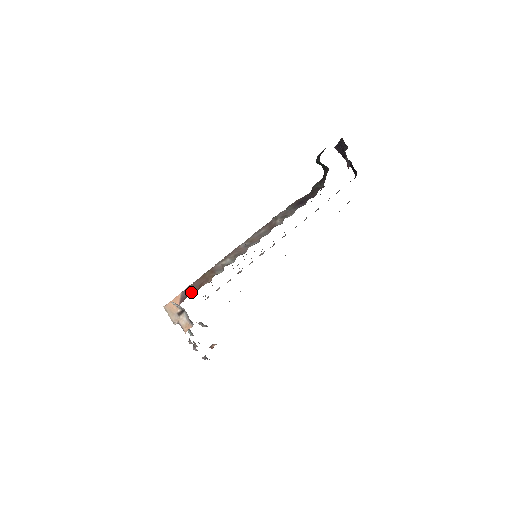
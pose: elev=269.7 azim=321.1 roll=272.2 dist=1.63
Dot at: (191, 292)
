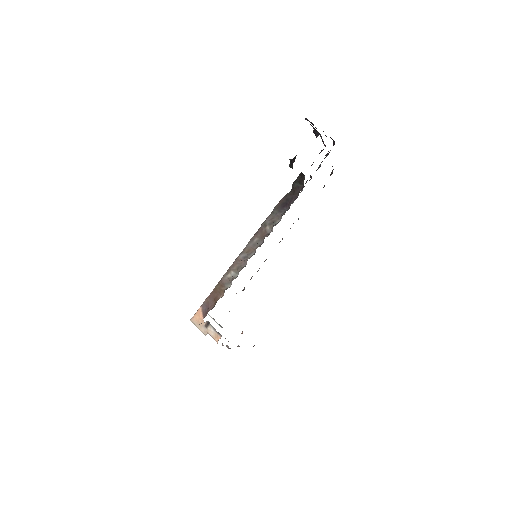
Dot at: (209, 306)
